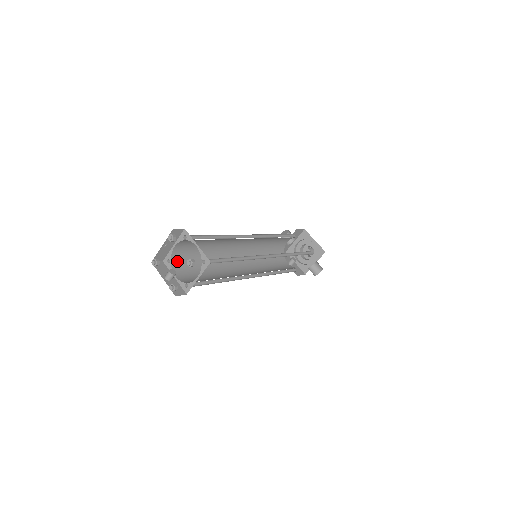
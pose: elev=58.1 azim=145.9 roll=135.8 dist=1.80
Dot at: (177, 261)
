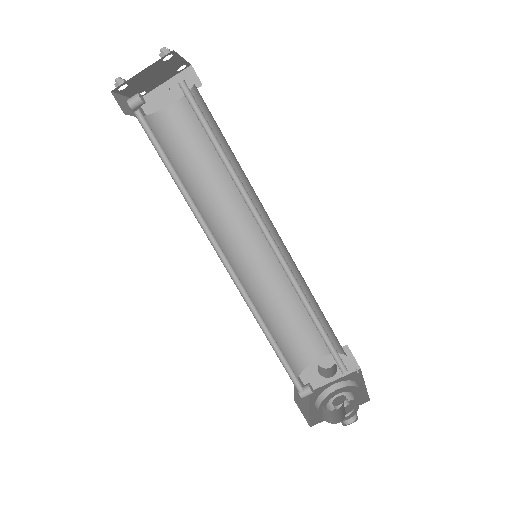
Dot at: (161, 125)
